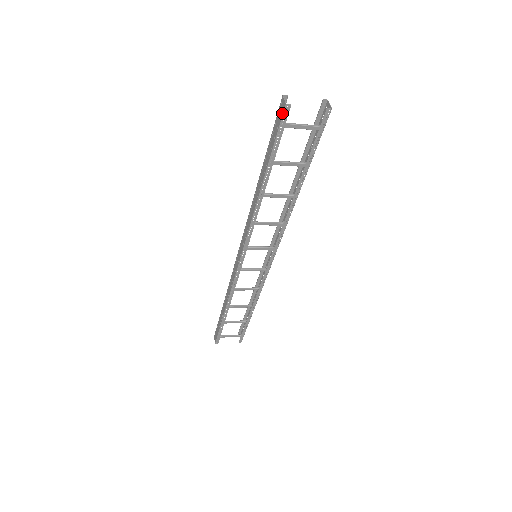
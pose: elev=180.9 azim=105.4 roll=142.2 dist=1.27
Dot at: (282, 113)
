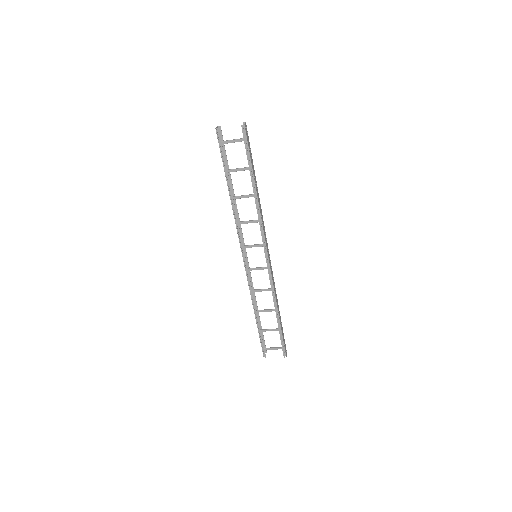
Dot at: (217, 135)
